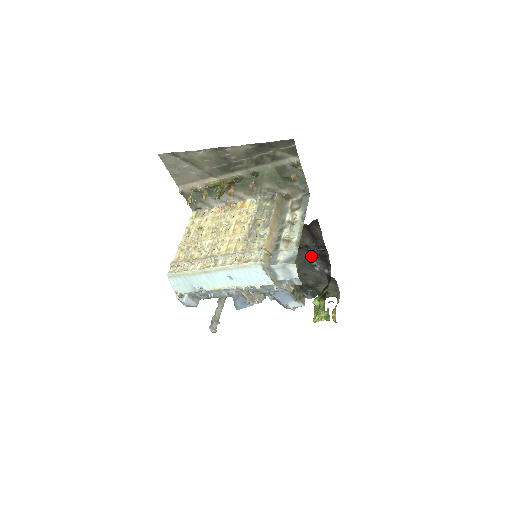
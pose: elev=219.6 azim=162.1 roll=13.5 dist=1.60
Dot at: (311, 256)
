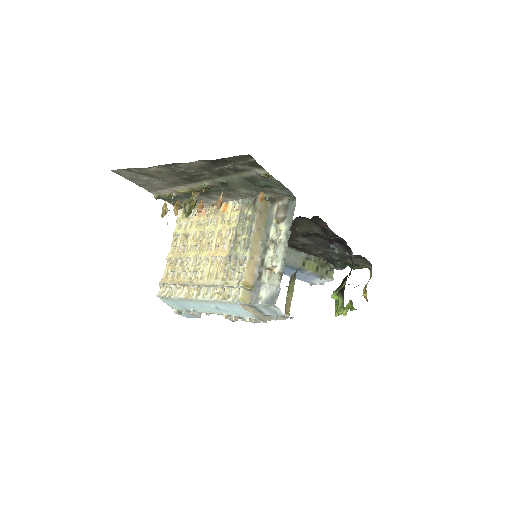
Dot at: (326, 240)
